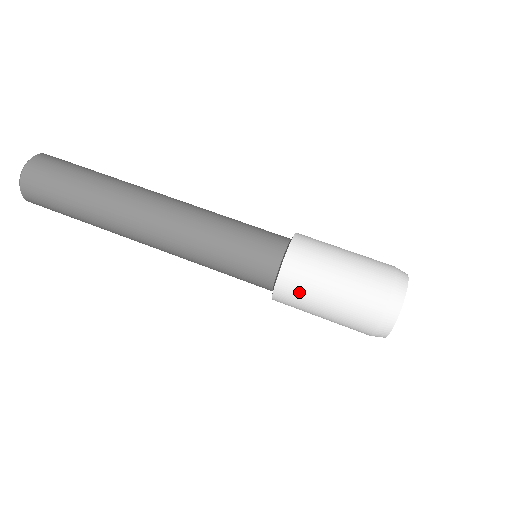
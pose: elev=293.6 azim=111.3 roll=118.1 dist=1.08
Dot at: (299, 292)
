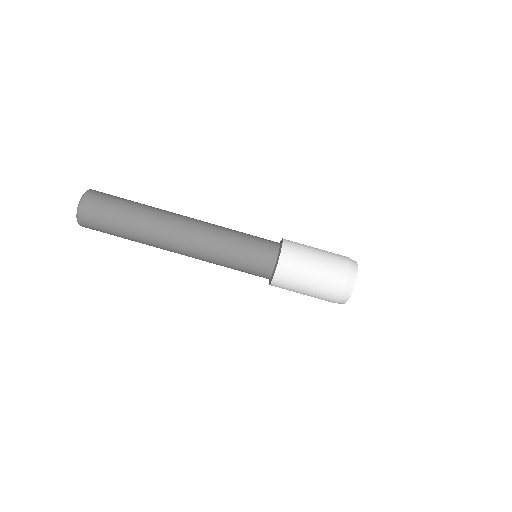
Dot at: (288, 285)
